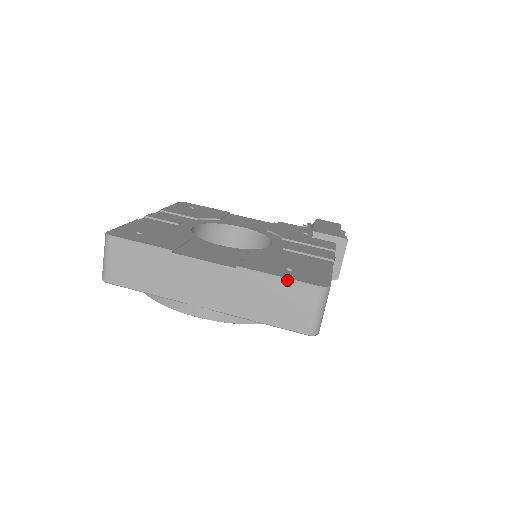
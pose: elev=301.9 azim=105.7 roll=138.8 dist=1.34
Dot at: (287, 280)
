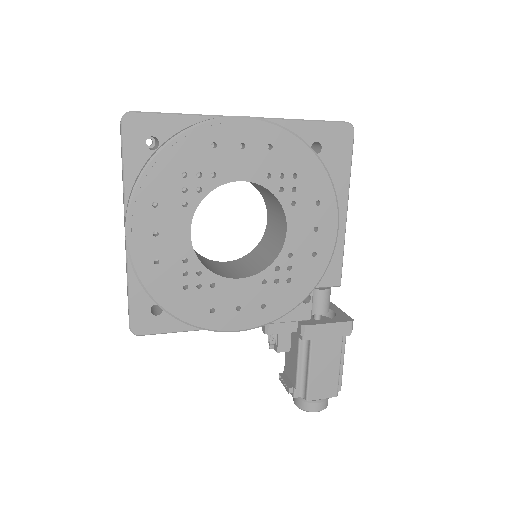
Dot at: occluded
